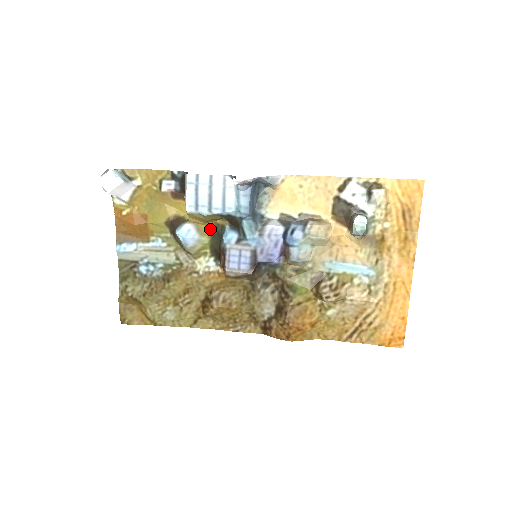
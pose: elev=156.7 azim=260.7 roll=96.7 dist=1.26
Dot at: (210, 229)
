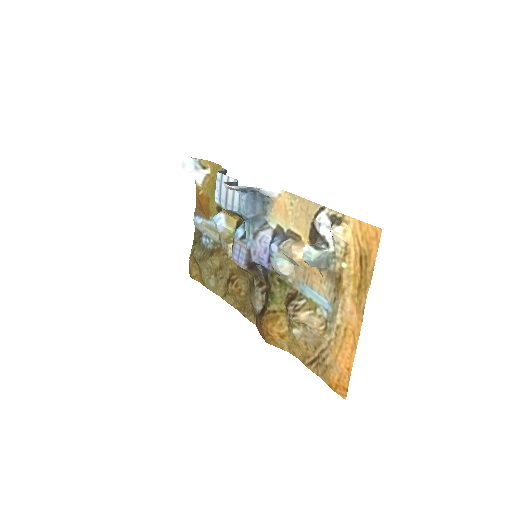
Dot at: (237, 222)
